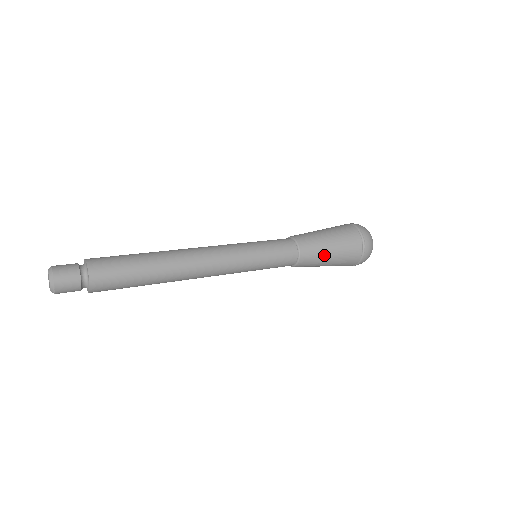
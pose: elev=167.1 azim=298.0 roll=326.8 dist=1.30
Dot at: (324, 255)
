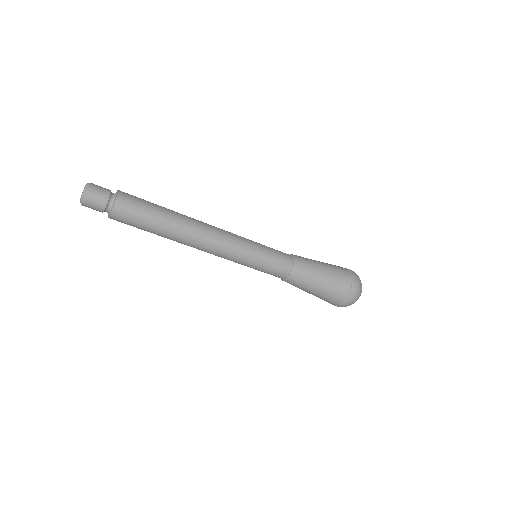
Dot at: (313, 260)
